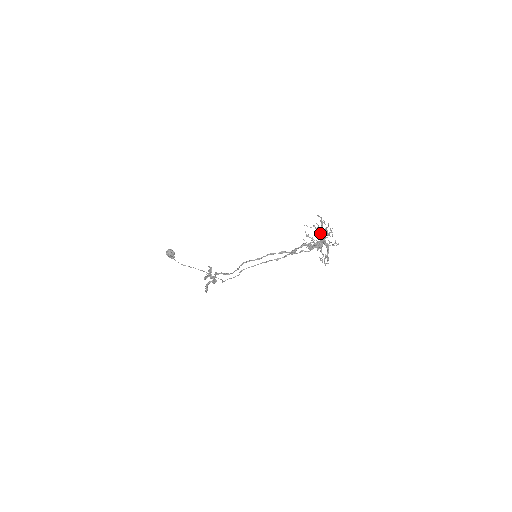
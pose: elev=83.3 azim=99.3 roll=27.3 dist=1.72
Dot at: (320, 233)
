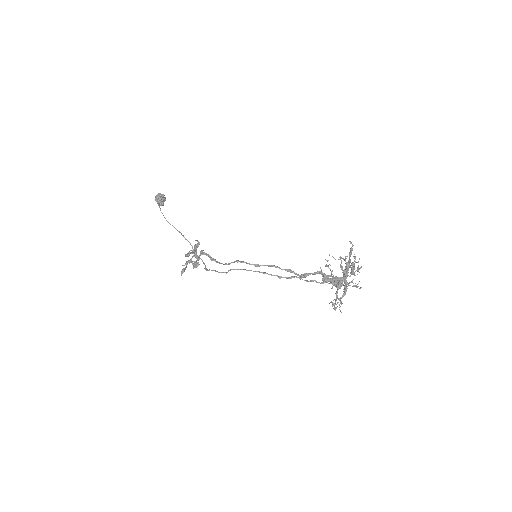
Dot at: (345, 270)
